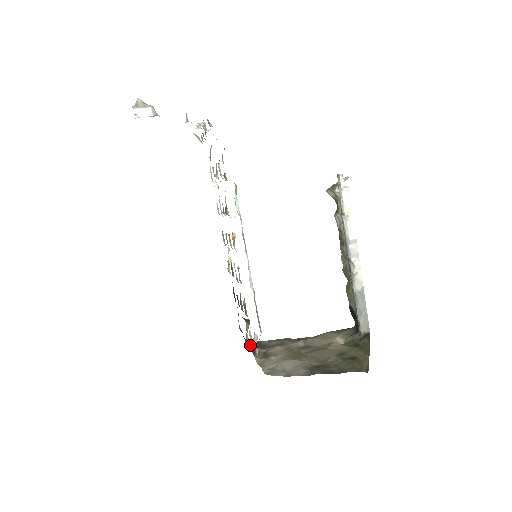
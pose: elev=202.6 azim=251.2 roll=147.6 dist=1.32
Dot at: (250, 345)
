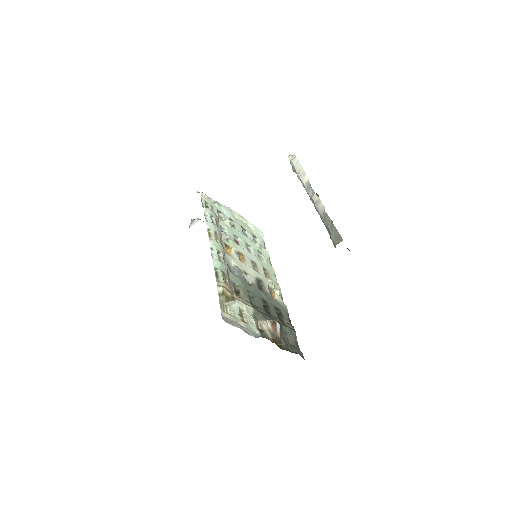
Dot at: occluded
